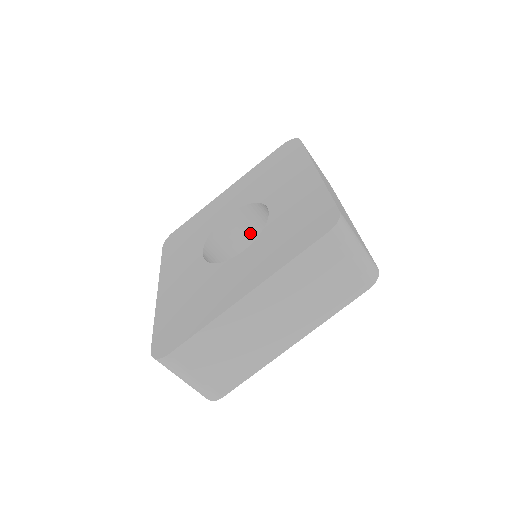
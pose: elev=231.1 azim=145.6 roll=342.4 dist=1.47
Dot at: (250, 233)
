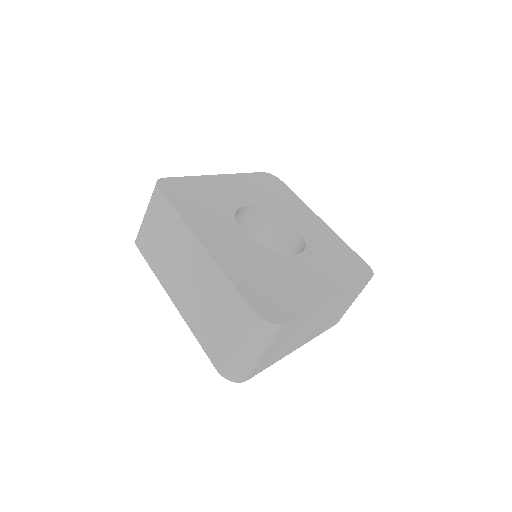
Dot at: occluded
